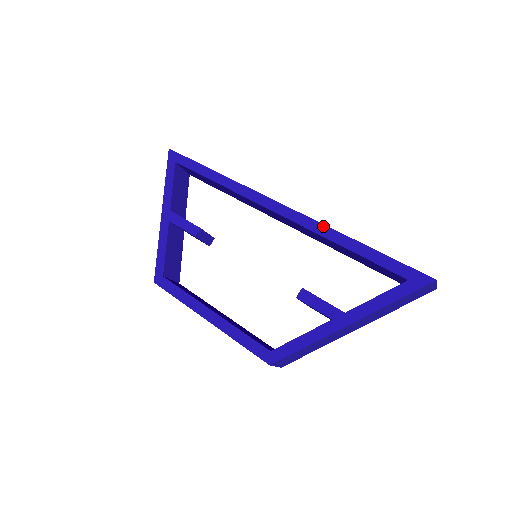
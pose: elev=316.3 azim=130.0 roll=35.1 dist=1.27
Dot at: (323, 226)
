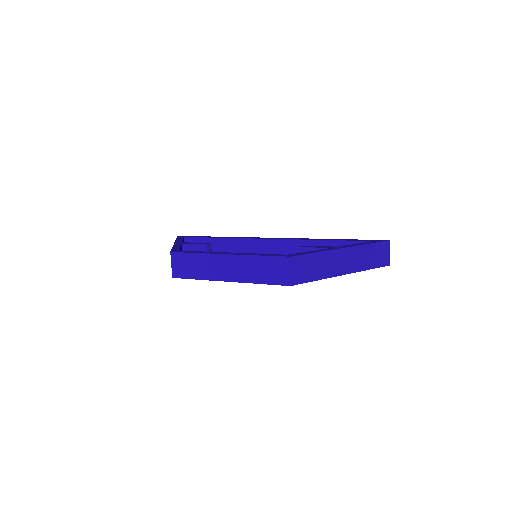
Dot at: (307, 238)
